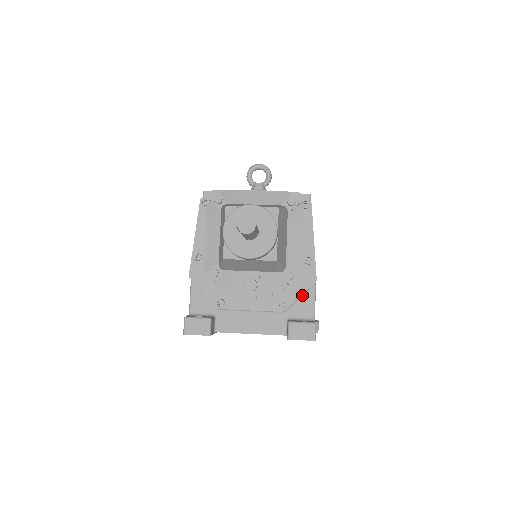
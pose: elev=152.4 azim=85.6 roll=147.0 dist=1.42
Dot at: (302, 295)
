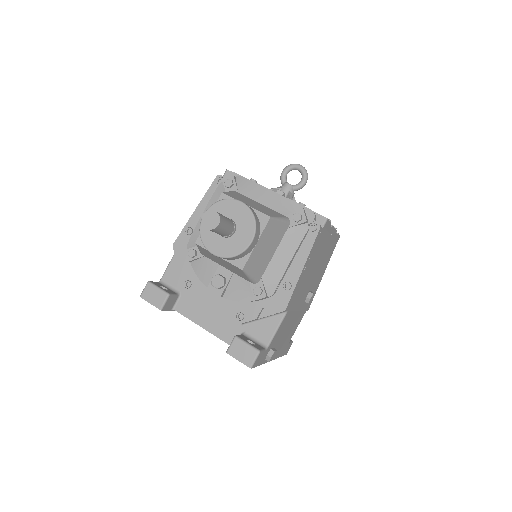
Dot at: (268, 317)
